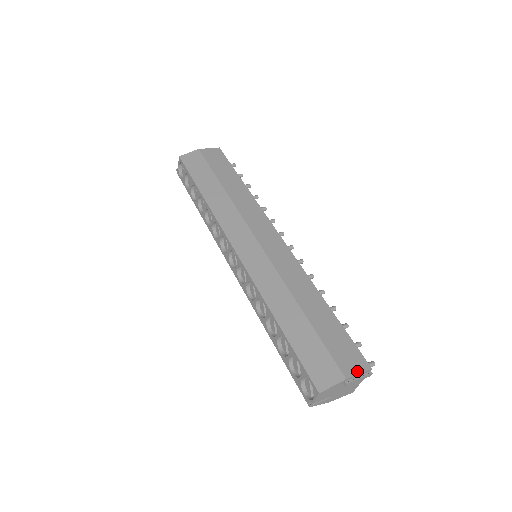
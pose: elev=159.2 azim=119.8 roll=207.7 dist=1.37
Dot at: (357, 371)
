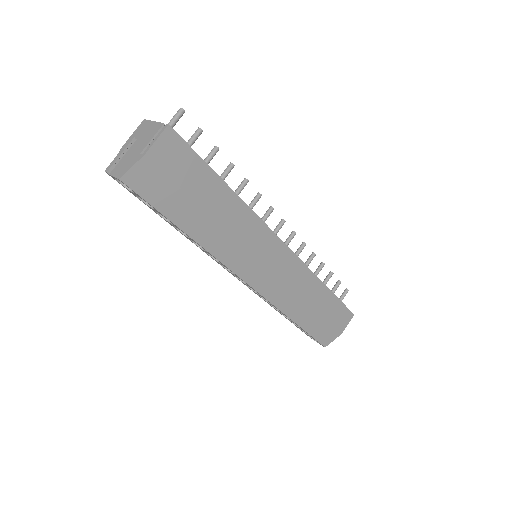
Dot at: (347, 324)
